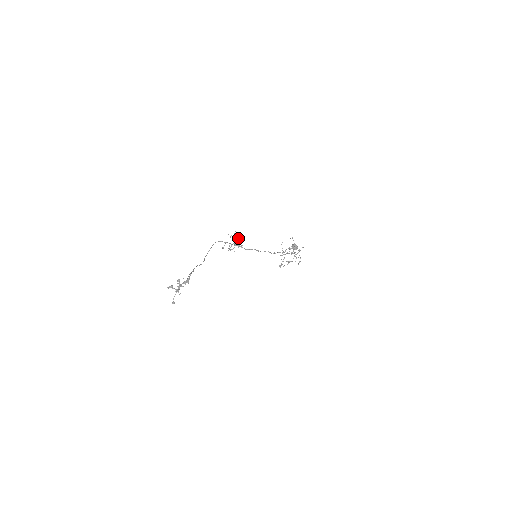
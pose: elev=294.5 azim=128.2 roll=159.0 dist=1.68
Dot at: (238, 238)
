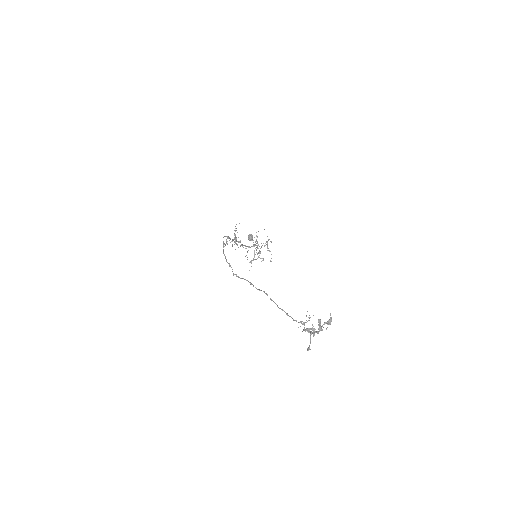
Dot at: (237, 232)
